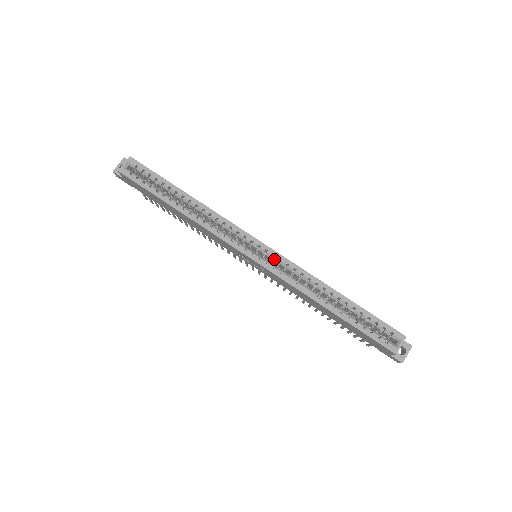
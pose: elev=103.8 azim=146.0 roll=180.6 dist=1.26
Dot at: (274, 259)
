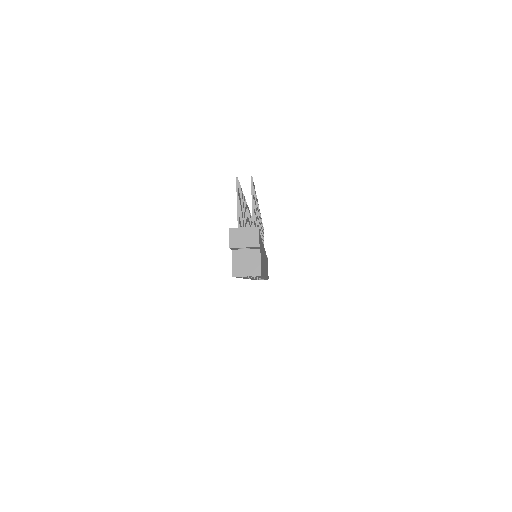
Dot at: occluded
